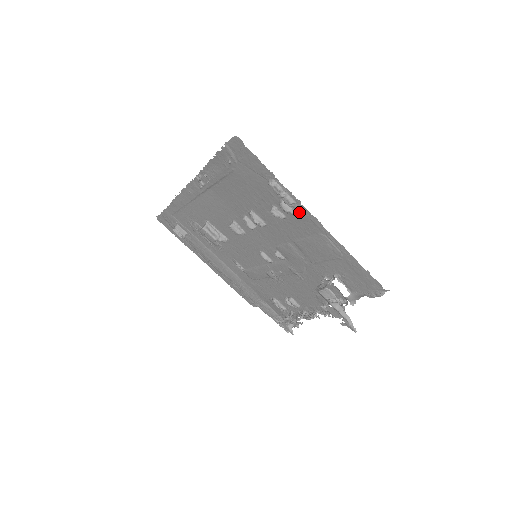
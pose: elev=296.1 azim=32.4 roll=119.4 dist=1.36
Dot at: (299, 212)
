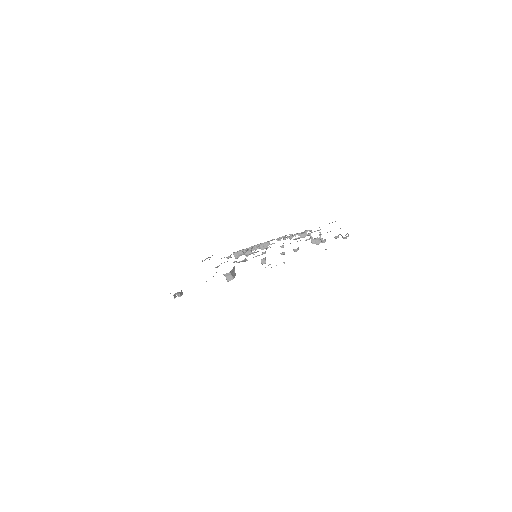
Dot at: occluded
